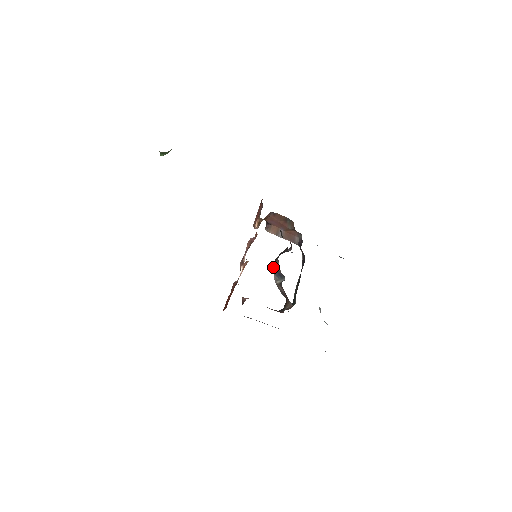
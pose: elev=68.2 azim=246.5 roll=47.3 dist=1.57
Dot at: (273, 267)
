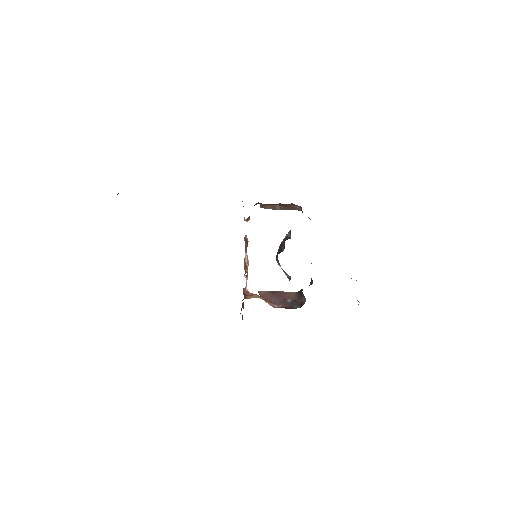
Dot at: occluded
